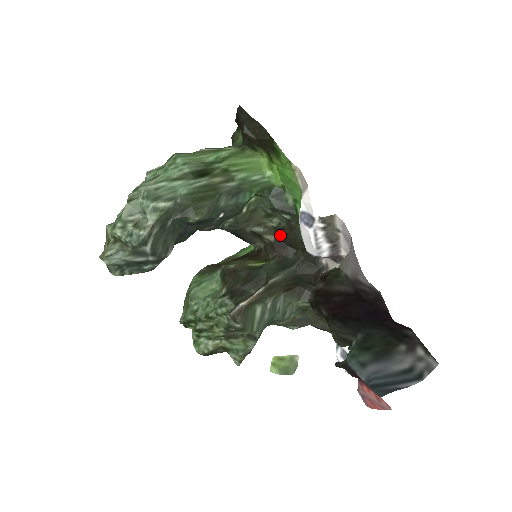
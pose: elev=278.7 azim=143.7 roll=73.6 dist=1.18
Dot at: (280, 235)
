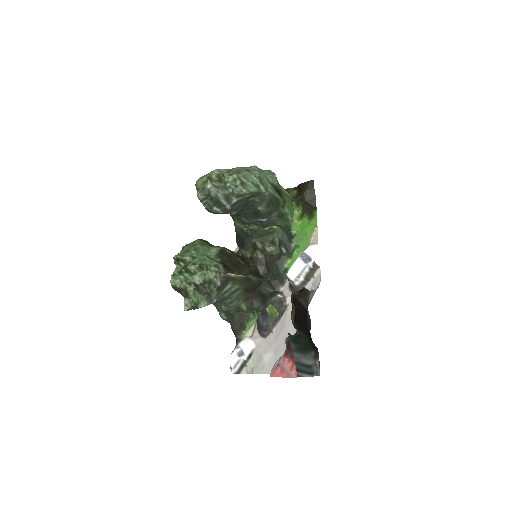
Dot at: (267, 258)
